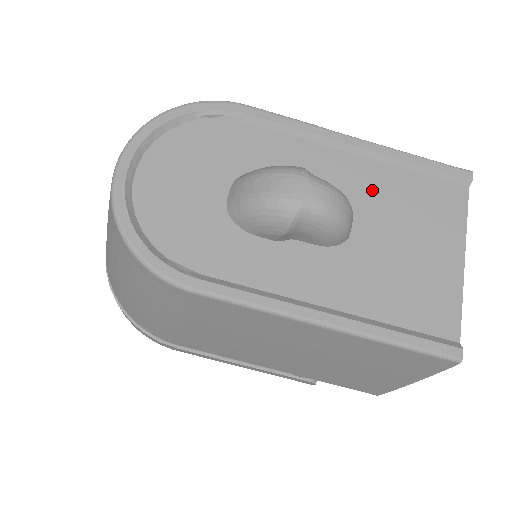
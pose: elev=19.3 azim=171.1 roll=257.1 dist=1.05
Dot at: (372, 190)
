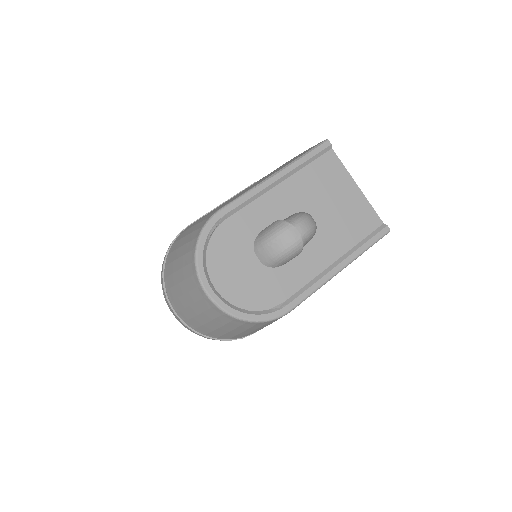
Dot at: (302, 193)
